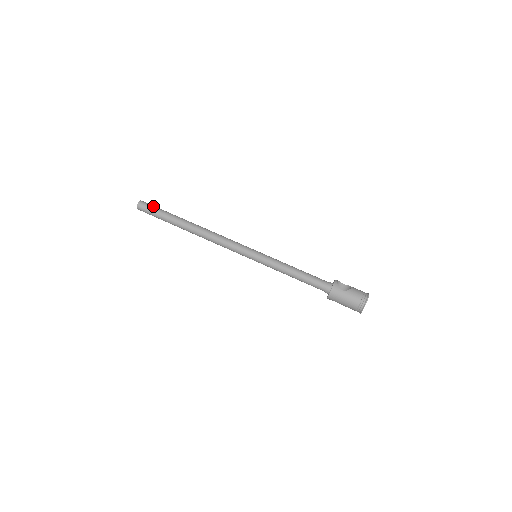
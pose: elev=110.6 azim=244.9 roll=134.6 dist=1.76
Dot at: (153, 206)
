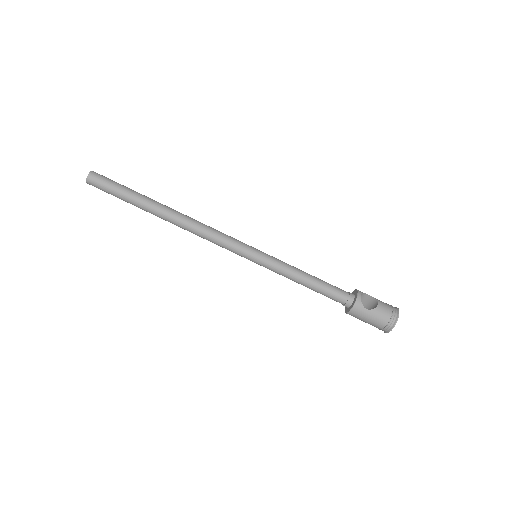
Dot at: (110, 181)
